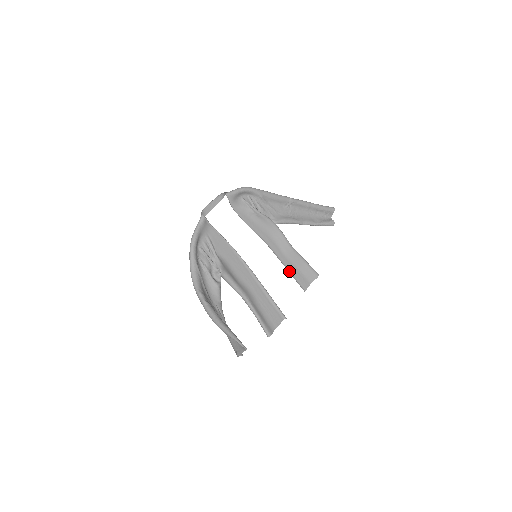
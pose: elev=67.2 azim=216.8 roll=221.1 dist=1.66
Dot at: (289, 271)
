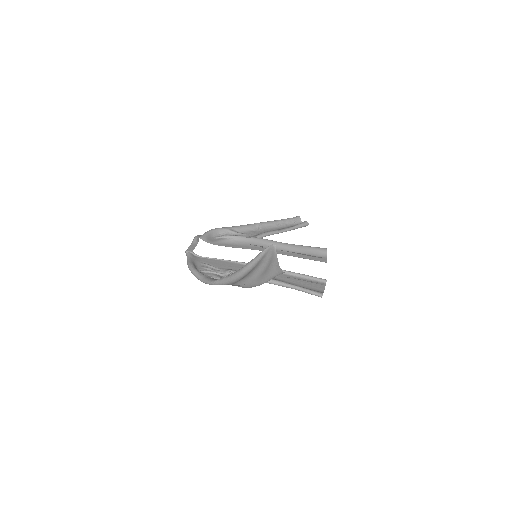
Dot at: occluded
